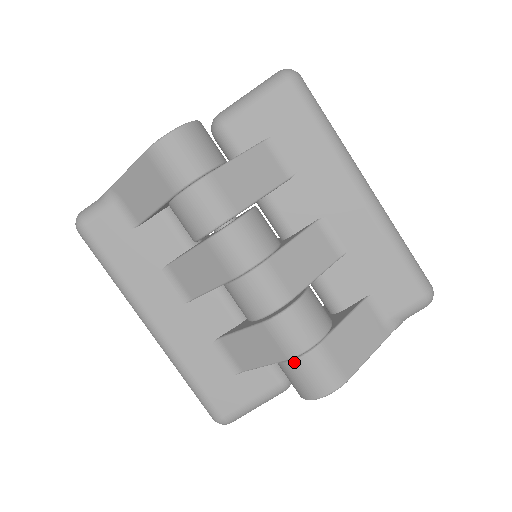
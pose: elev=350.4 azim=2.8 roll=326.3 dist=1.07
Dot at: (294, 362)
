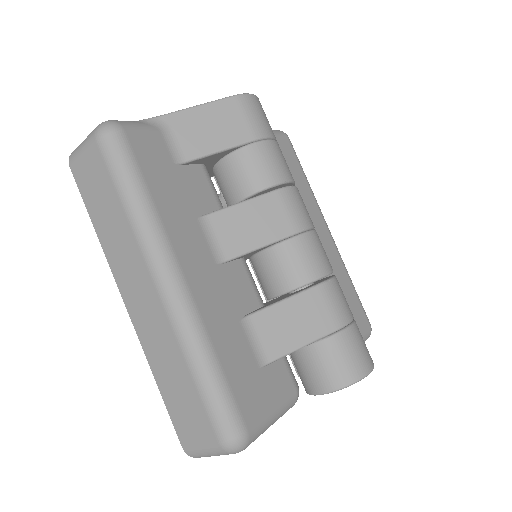
Dot at: (343, 332)
